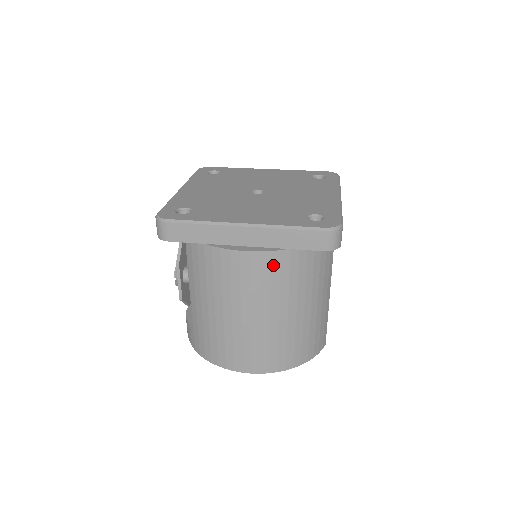
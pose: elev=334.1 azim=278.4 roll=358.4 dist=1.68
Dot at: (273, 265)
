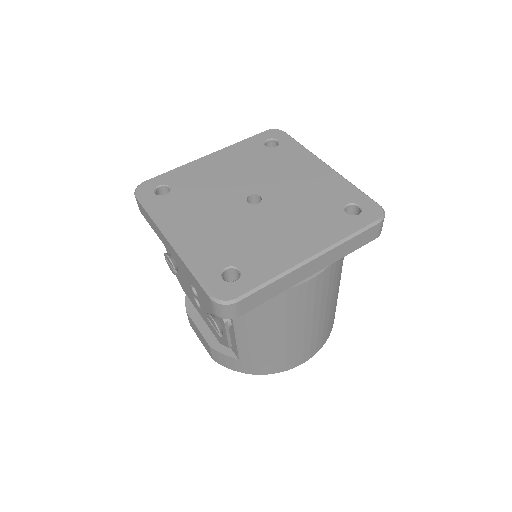
Dot at: (331, 273)
